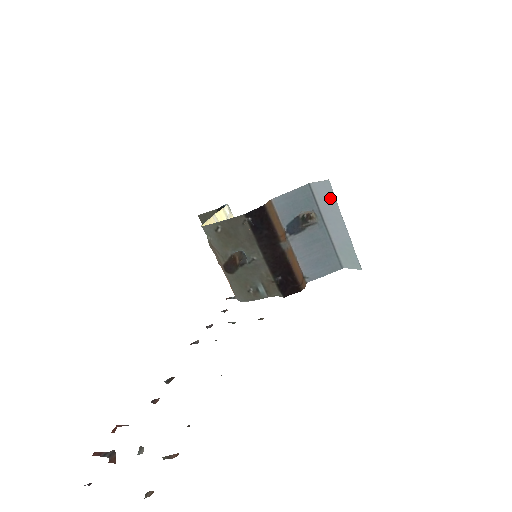
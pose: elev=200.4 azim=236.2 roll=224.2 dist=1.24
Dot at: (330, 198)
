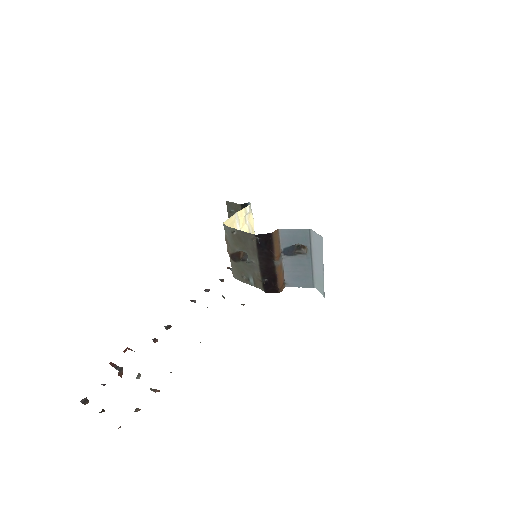
Dot at: (320, 246)
